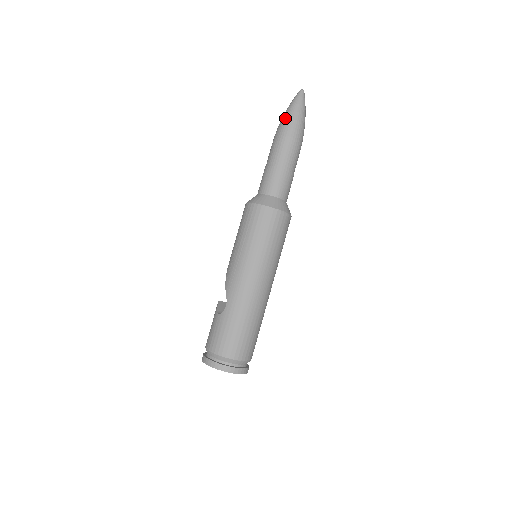
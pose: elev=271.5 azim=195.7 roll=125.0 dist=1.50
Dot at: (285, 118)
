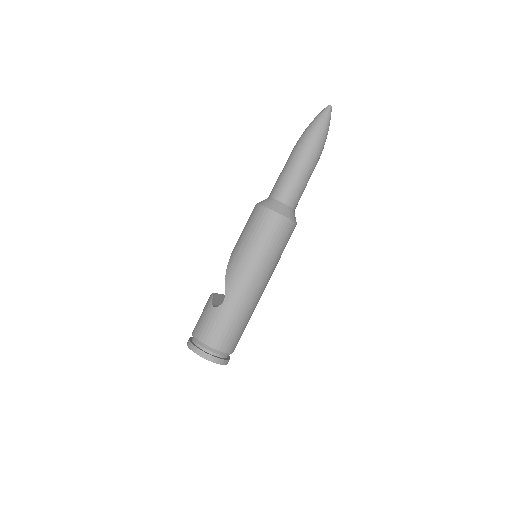
Dot at: (311, 130)
